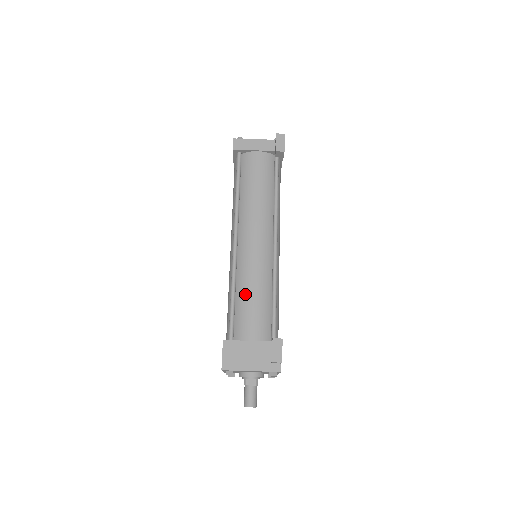
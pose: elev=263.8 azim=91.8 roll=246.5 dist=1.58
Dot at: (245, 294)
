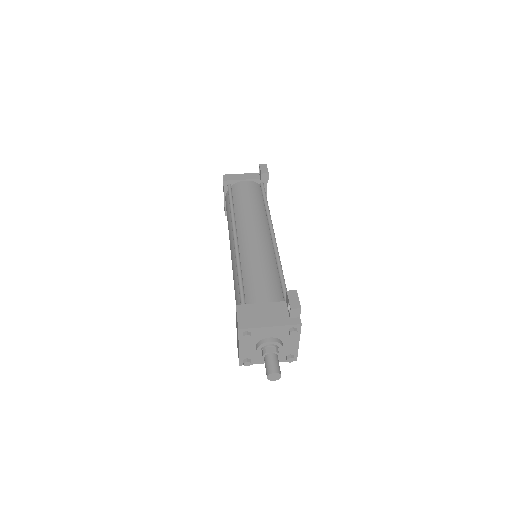
Dot at: (252, 270)
